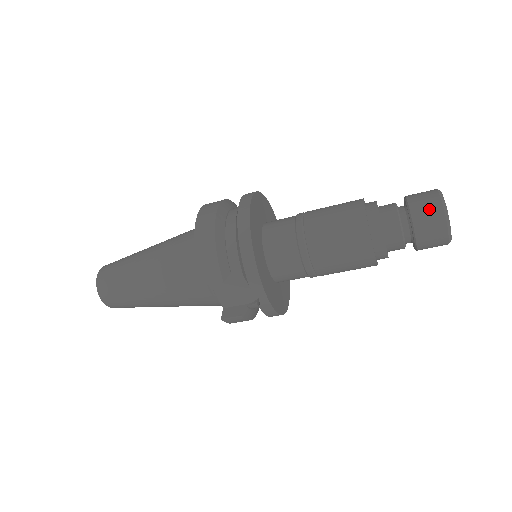
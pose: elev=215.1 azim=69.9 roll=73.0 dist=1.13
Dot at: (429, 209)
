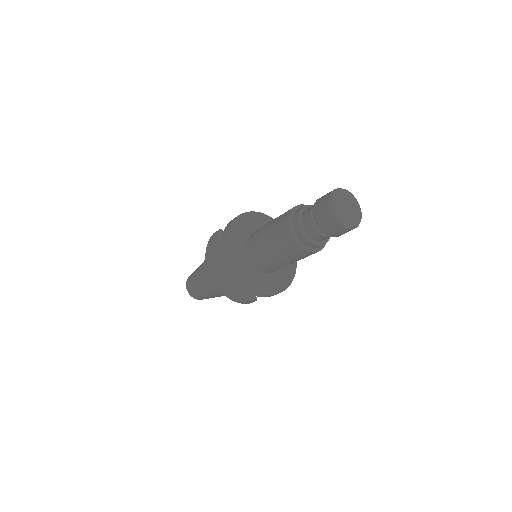
Dot at: (333, 229)
